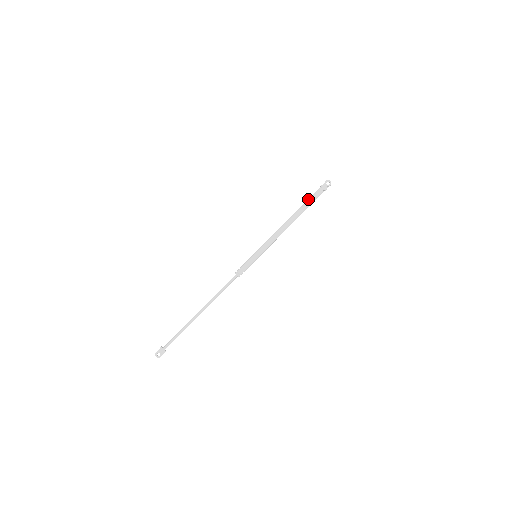
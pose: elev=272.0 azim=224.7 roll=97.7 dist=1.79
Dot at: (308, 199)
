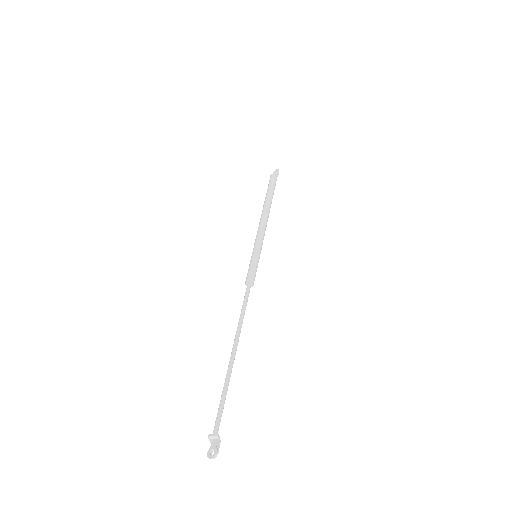
Dot at: (267, 189)
